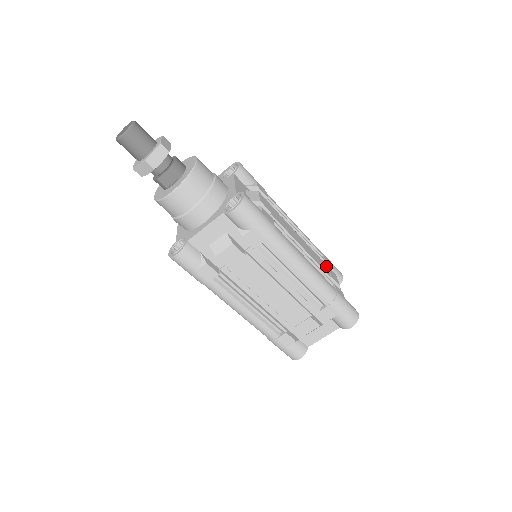
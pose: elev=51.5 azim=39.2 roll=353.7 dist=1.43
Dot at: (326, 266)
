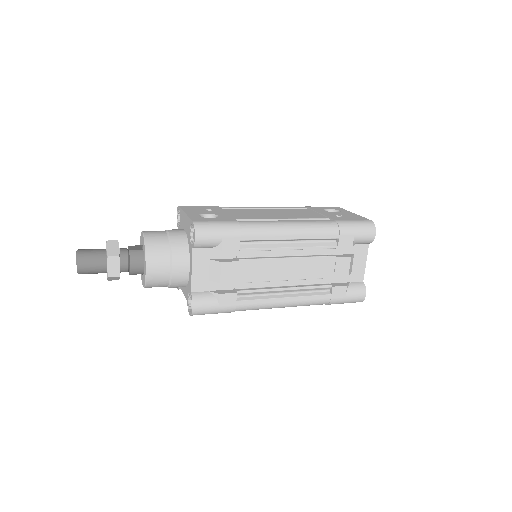
Dot at: (333, 260)
